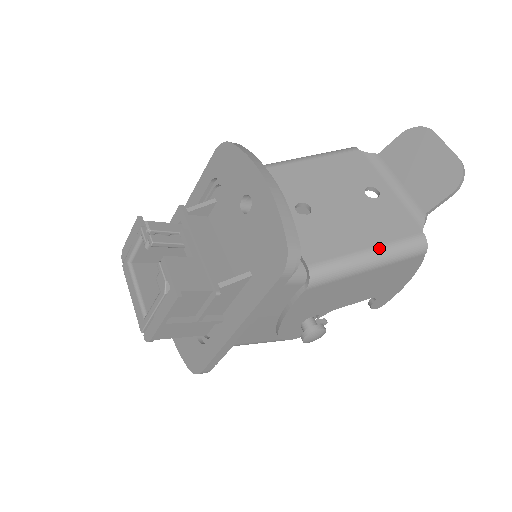
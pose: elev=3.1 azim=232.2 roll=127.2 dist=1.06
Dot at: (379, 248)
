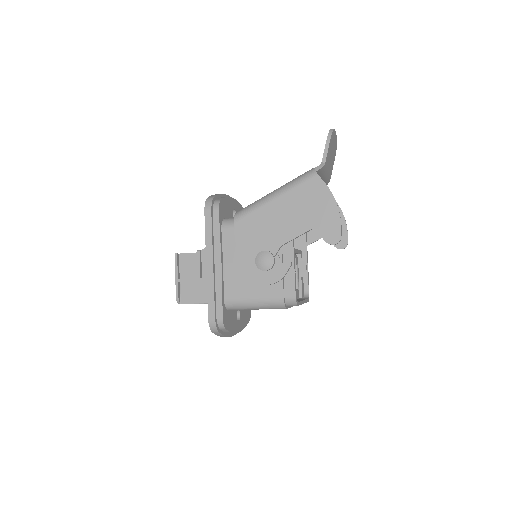
Dot at: (281, 187)
